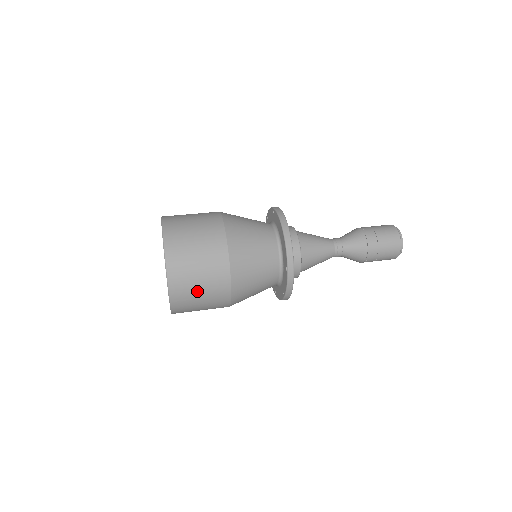
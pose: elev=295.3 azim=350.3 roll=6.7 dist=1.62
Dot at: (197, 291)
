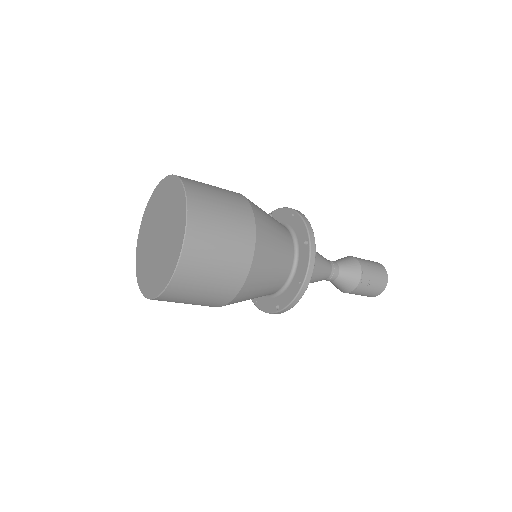
Dot at: (219, 234)
